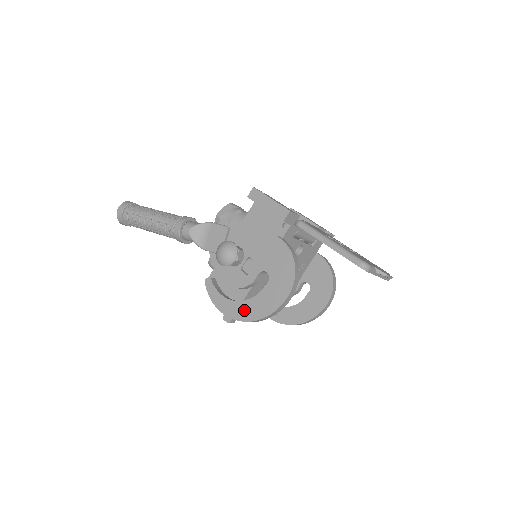
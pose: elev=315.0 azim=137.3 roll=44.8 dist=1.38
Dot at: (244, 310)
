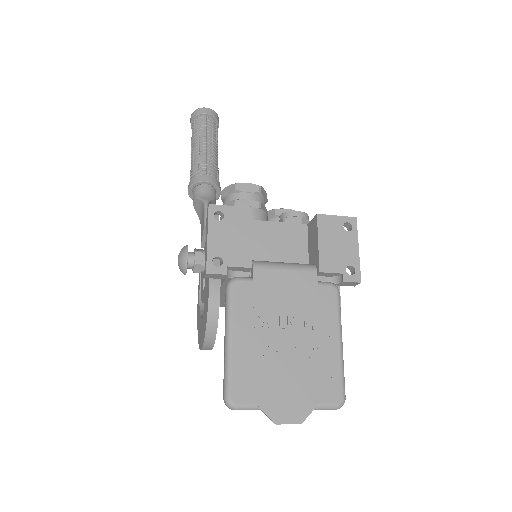
Dot at: (198, 318)
